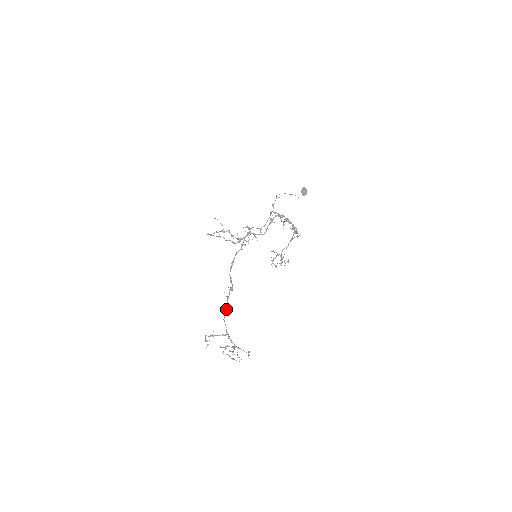
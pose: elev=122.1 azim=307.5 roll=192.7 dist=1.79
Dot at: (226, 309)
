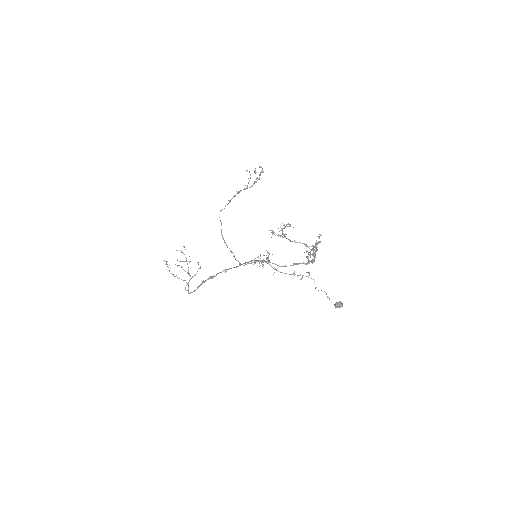
Dot at: occluded
